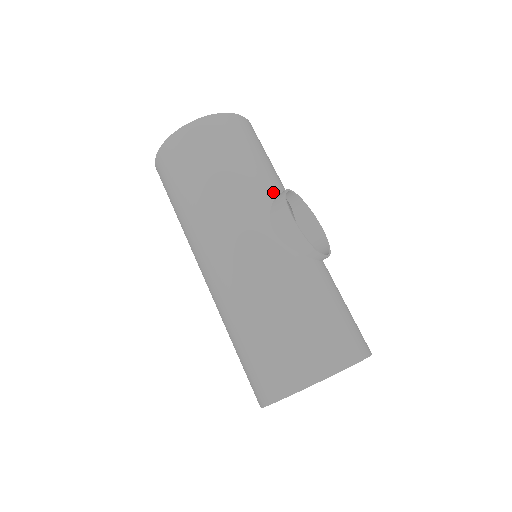
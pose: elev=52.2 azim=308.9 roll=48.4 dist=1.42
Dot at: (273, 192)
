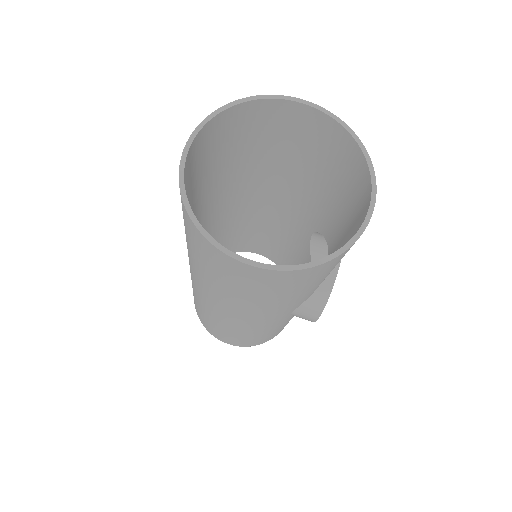
Dot at: occluded
